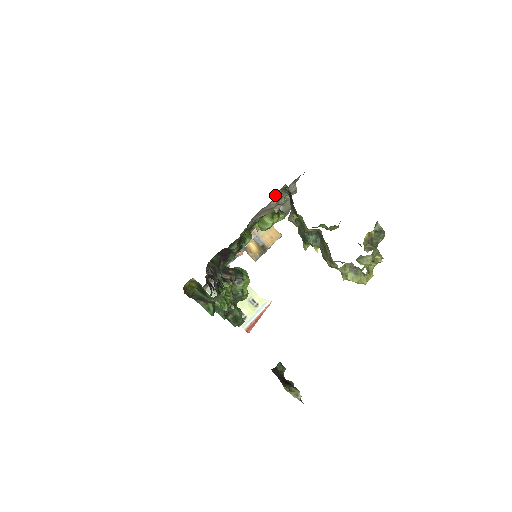
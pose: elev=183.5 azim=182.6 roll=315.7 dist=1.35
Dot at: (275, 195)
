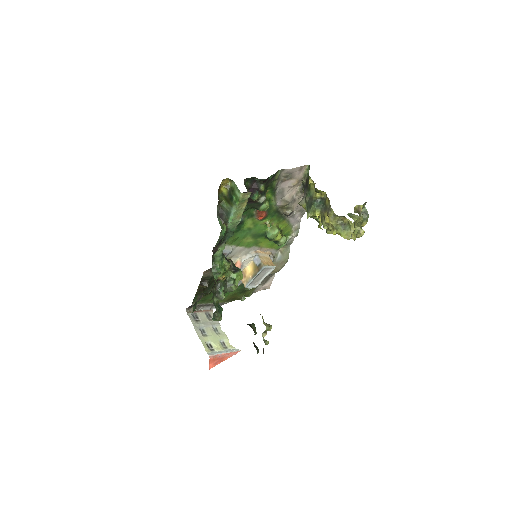
Dot at: (299, 171)
